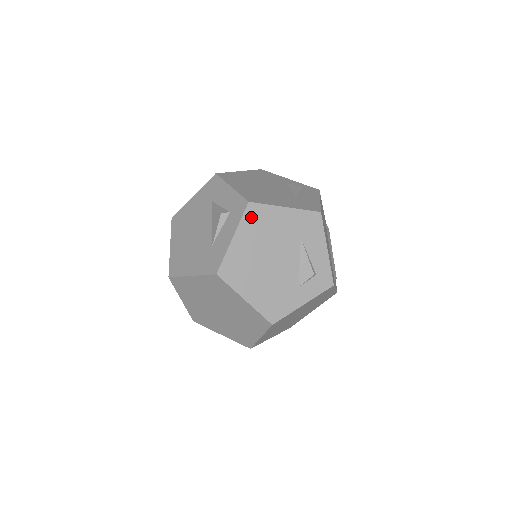
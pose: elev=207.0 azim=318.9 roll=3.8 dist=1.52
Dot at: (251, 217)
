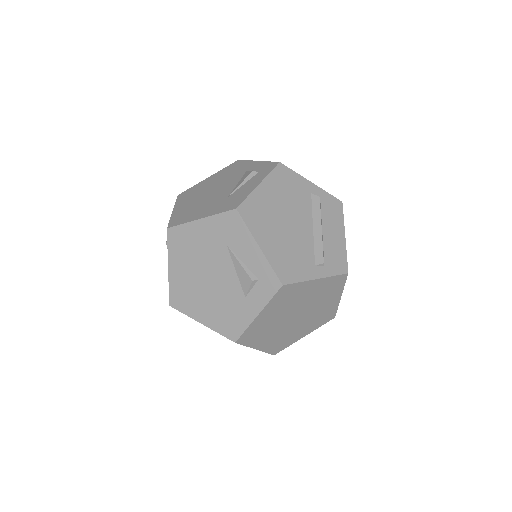
Dot at: (175, 242)
